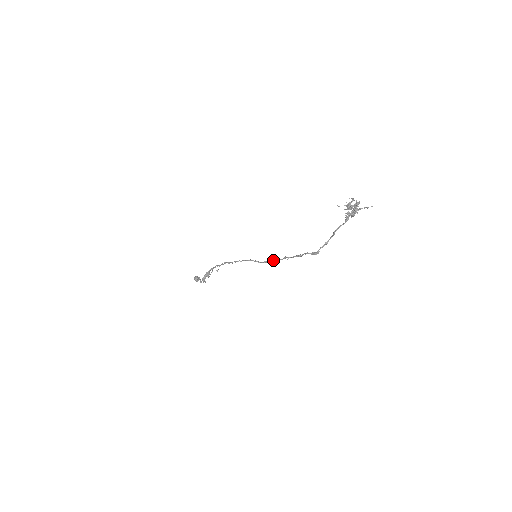
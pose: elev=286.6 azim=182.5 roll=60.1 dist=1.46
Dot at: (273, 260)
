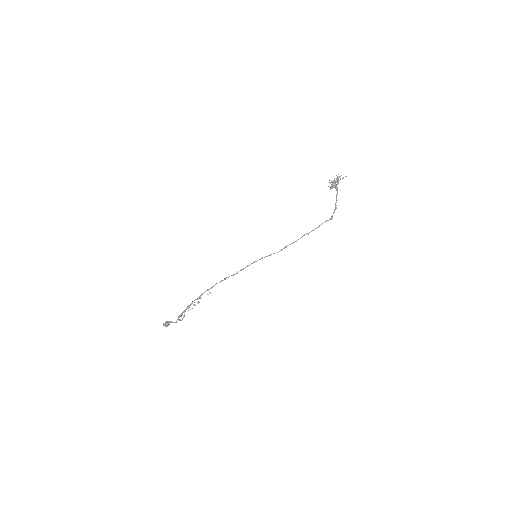
Dot at: occluded
